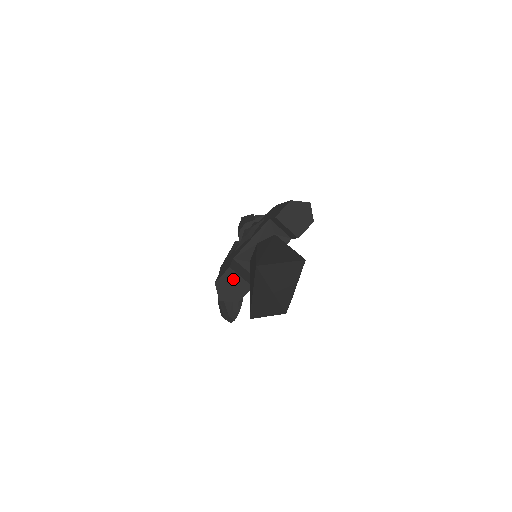
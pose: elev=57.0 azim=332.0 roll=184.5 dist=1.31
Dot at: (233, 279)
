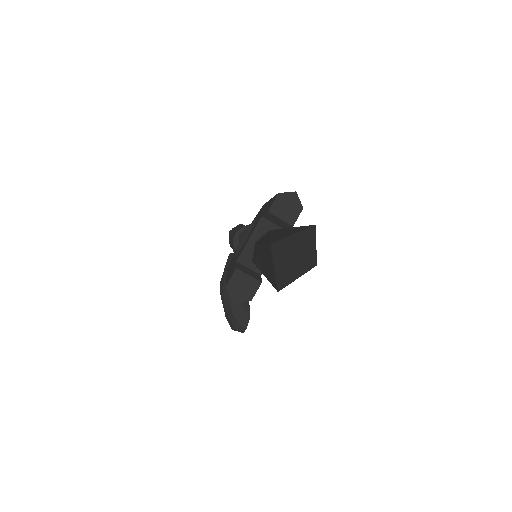
Dot at: (242, 279)
